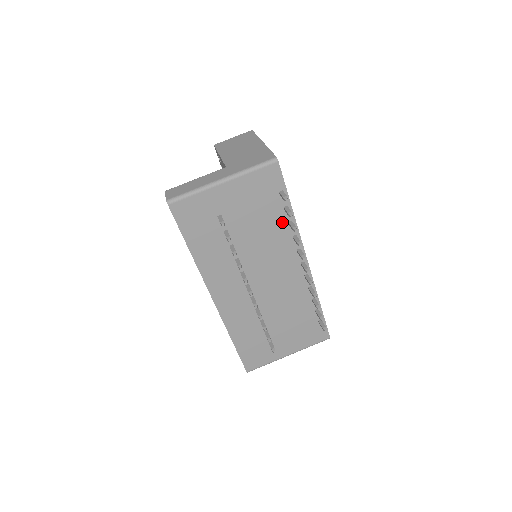
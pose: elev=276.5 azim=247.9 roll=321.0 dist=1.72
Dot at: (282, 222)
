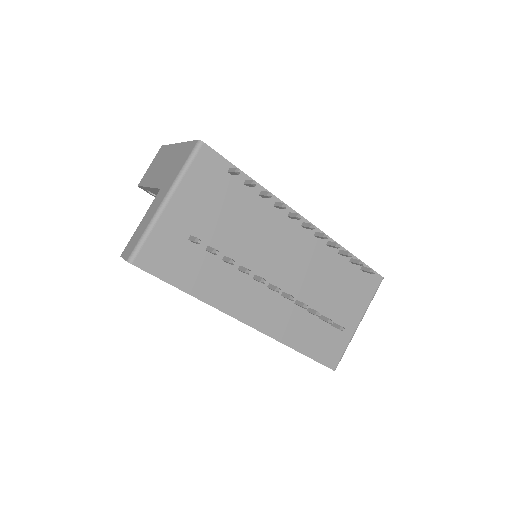
Dot at: (253, 199)
